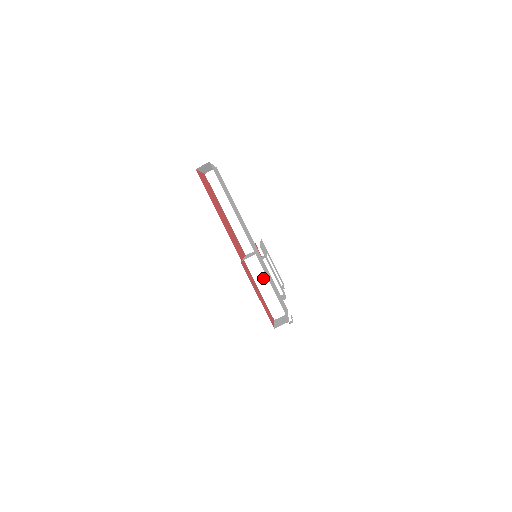
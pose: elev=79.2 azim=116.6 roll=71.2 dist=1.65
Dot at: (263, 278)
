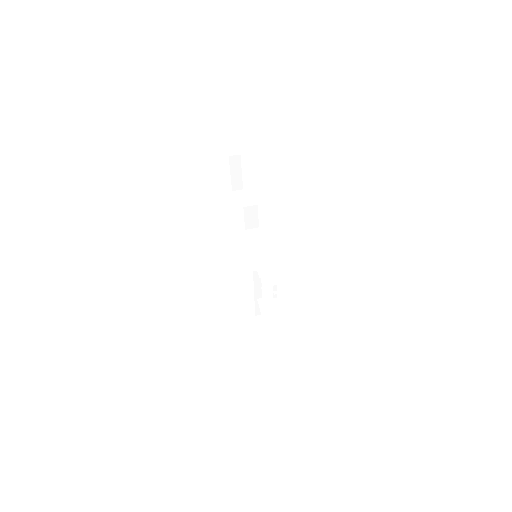
Dot at: (258, 246)
